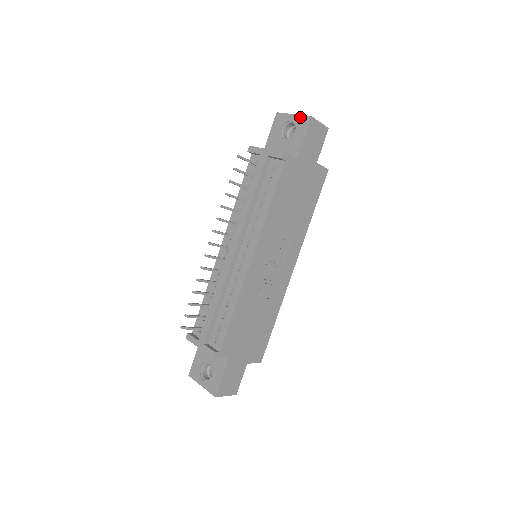
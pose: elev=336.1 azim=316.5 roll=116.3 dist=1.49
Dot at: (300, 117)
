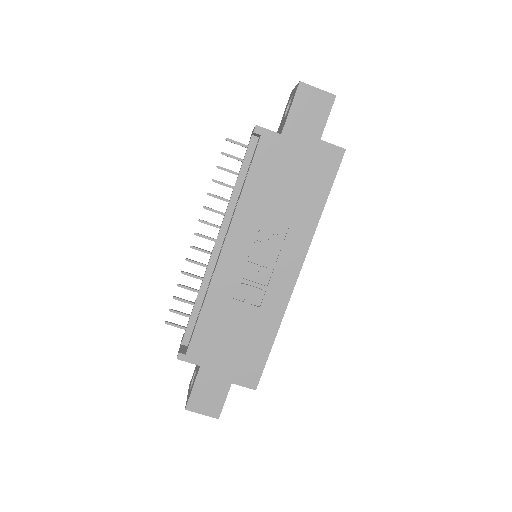
Dot at: (296, 87)
